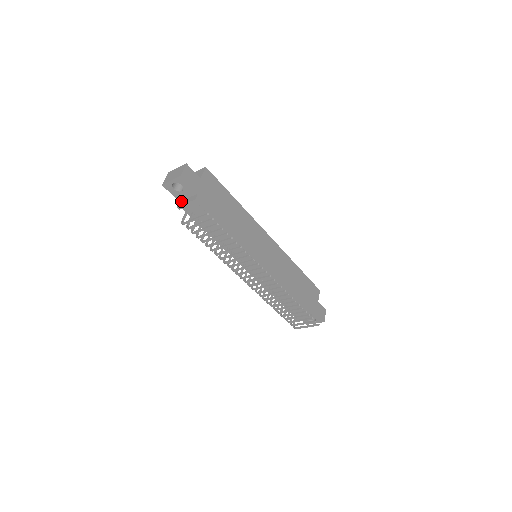
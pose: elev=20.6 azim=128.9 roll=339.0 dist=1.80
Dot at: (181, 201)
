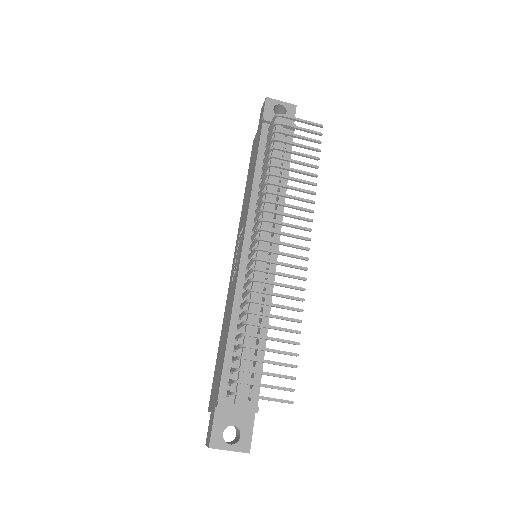
Dot at: occluded
